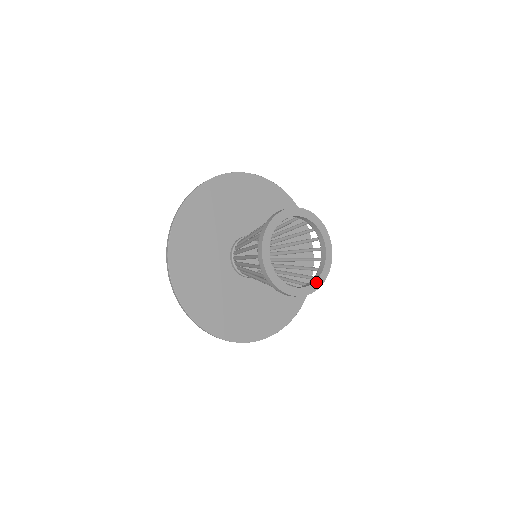
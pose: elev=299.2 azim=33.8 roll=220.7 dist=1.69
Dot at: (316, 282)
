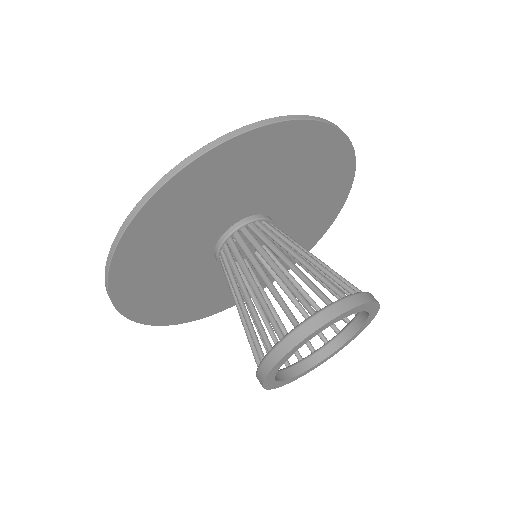
Dot at: (337, 350)
